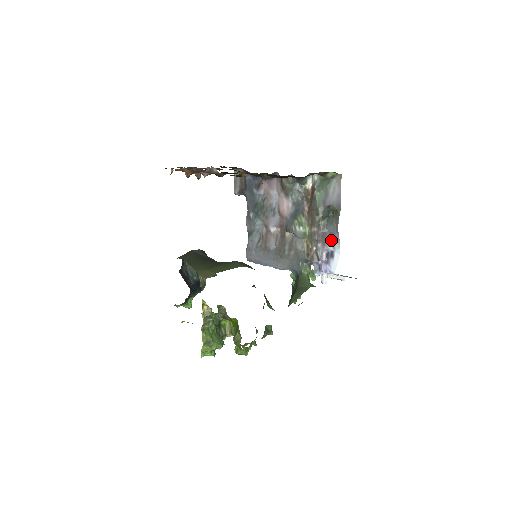
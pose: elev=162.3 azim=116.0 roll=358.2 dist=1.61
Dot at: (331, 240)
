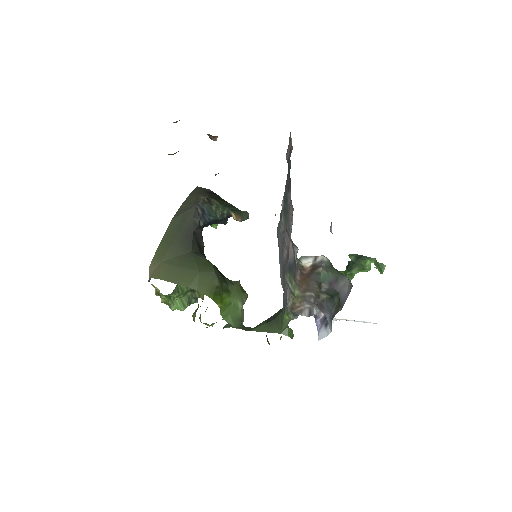
Dot at: (328, 315)
